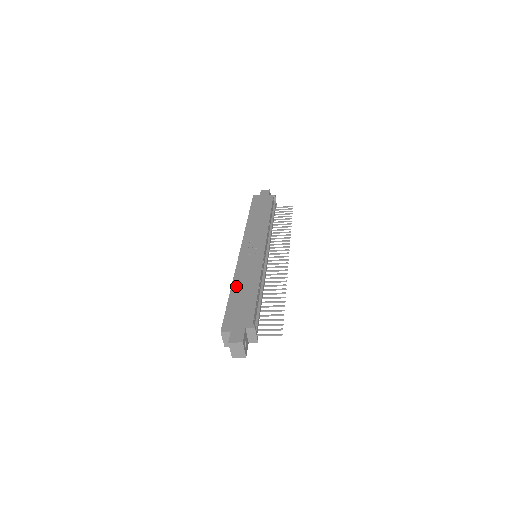
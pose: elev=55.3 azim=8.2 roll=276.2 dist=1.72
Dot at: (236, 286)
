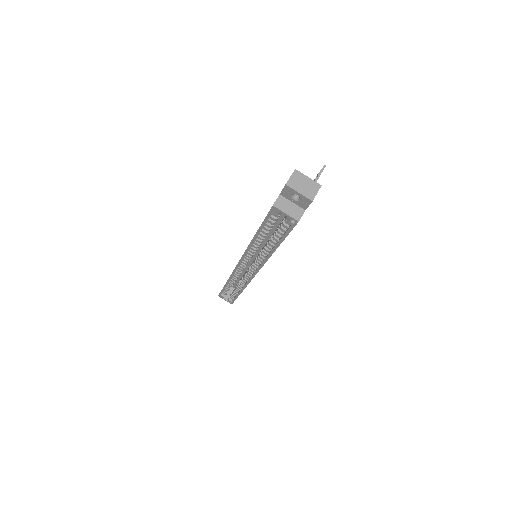
Dot at: occluded
